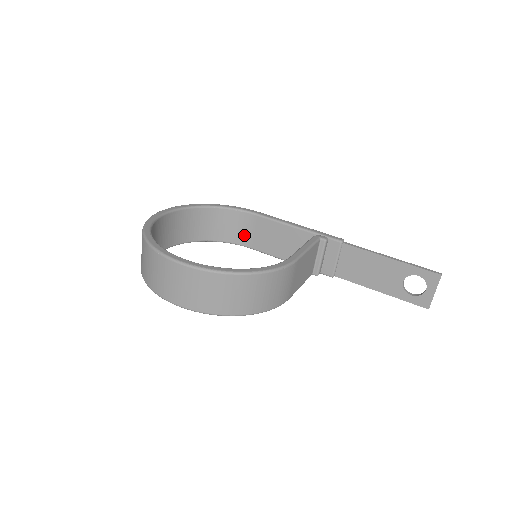
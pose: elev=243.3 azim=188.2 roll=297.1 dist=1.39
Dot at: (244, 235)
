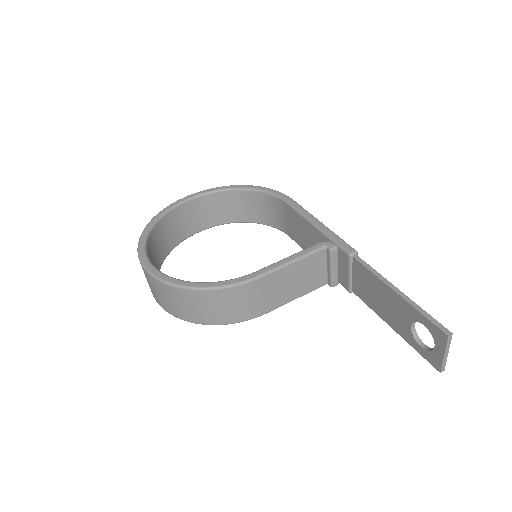
Dot at: (282, 222)
